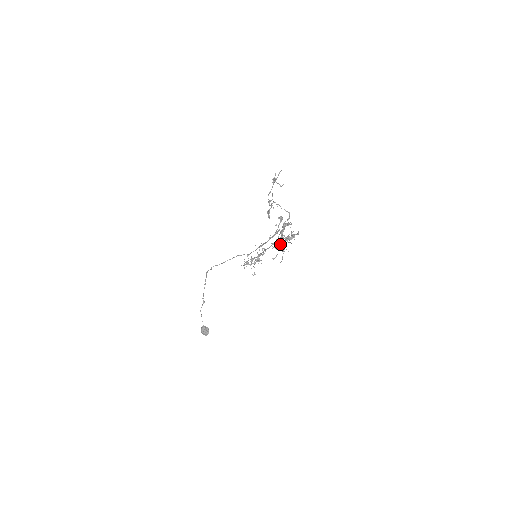
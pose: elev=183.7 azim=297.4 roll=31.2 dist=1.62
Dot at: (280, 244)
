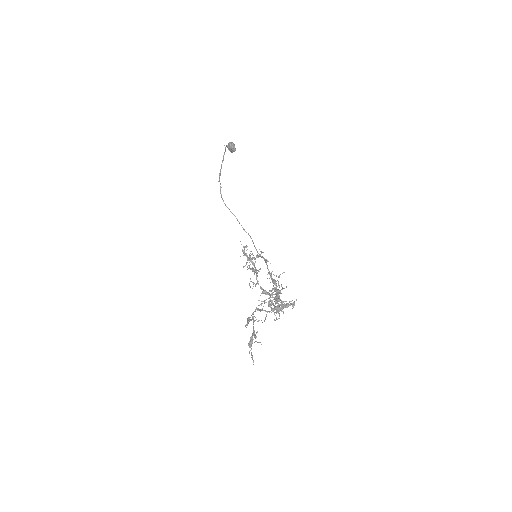
Dot at: (269, 301)
